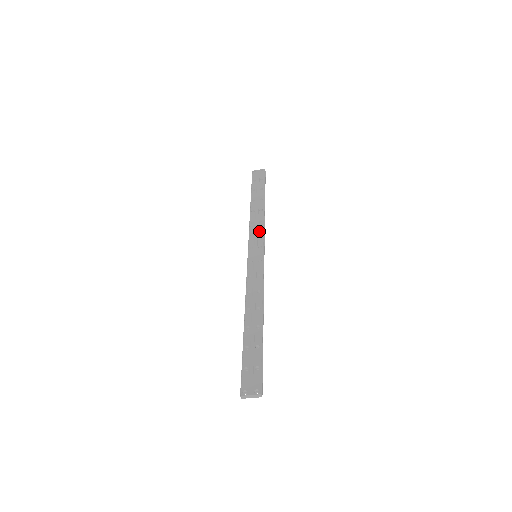
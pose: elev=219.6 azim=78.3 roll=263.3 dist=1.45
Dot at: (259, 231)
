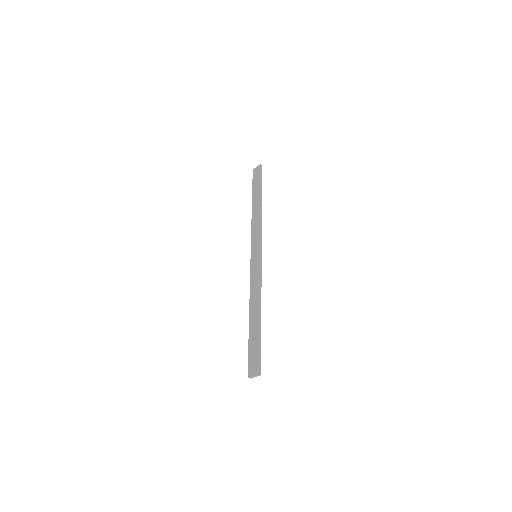
Dot at: (256, 232)
